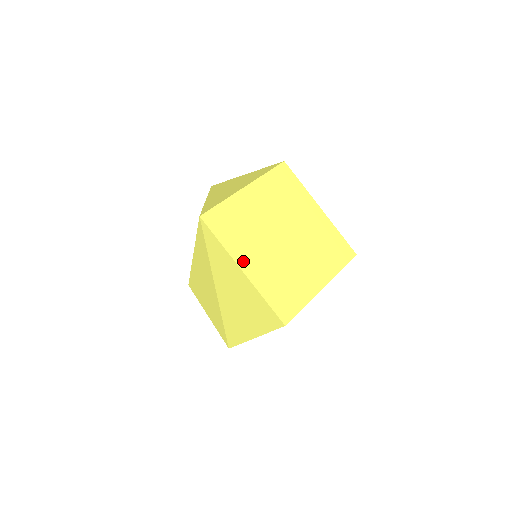
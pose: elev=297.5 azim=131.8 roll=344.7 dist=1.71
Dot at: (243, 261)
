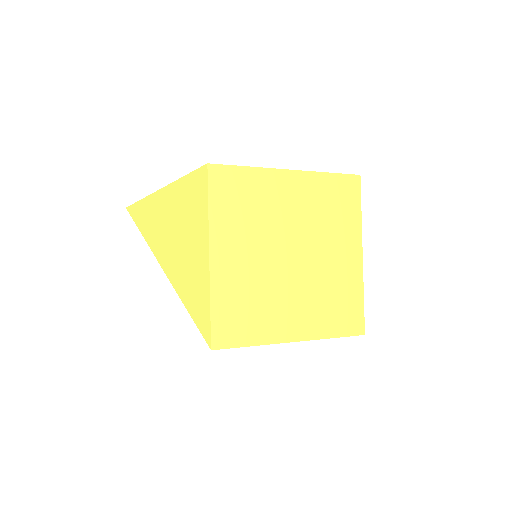
Dot at: (285, 333)
